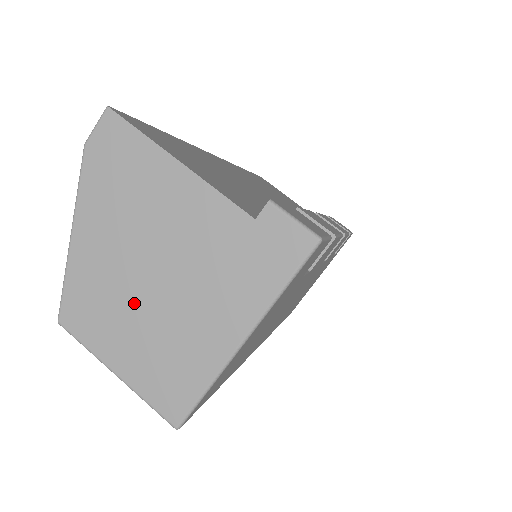
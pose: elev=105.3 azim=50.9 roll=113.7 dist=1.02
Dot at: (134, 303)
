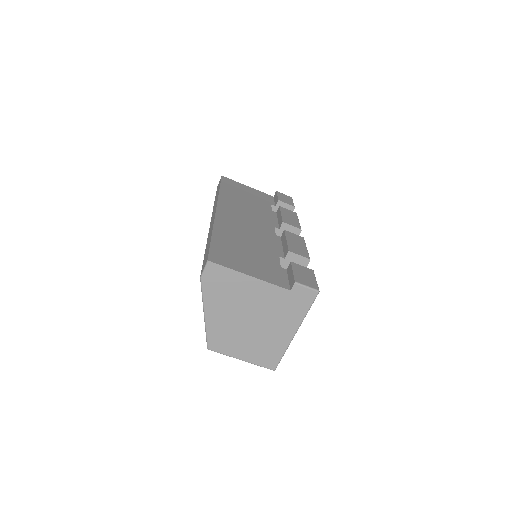
Dot at: (243, 333)
